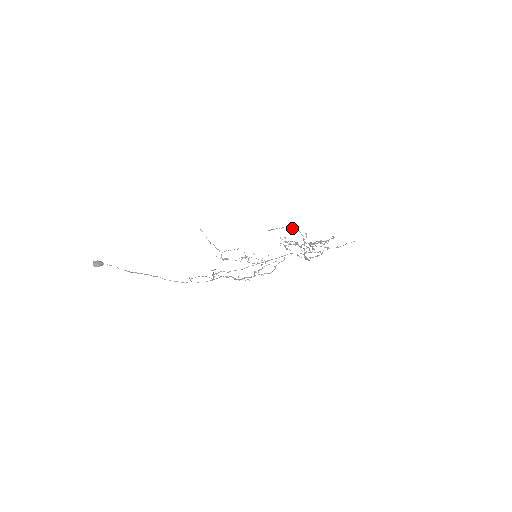
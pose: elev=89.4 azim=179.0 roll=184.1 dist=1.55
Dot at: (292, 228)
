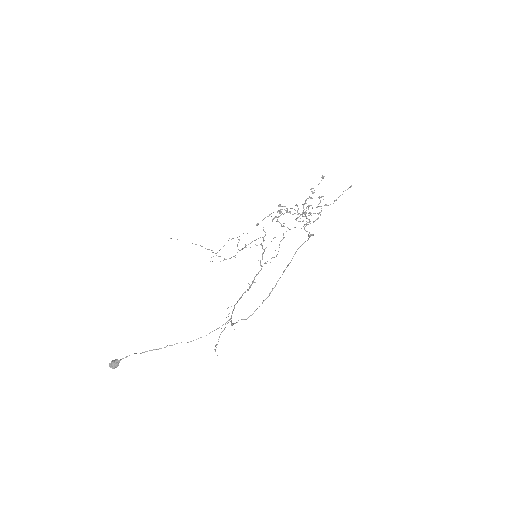
Dot at: occluded
